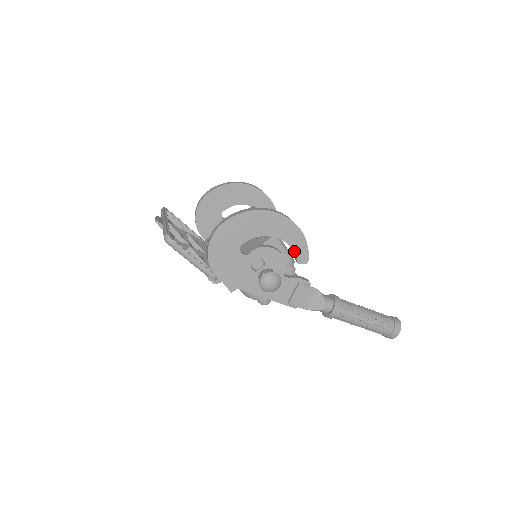
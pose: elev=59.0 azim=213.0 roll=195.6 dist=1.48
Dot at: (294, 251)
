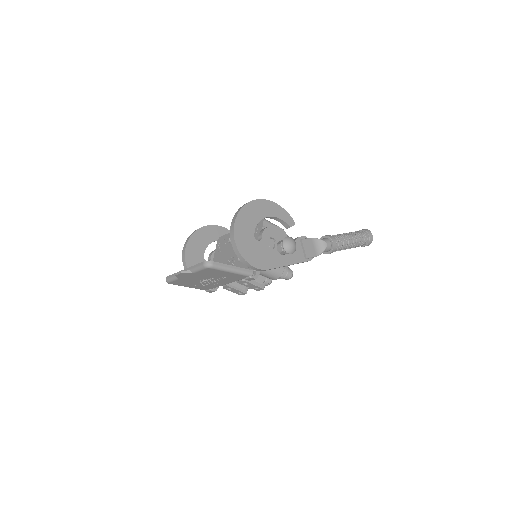
Dot at: (283, 220)
